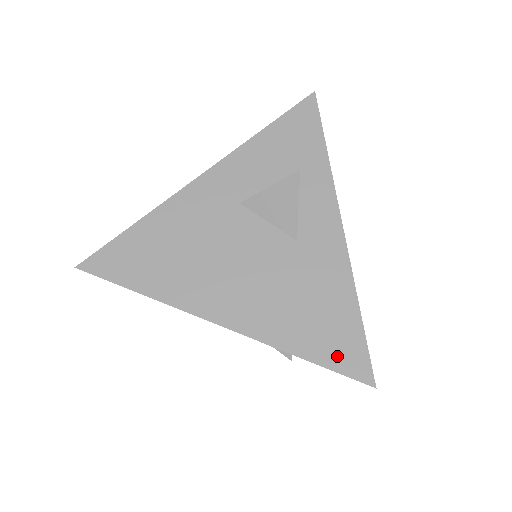
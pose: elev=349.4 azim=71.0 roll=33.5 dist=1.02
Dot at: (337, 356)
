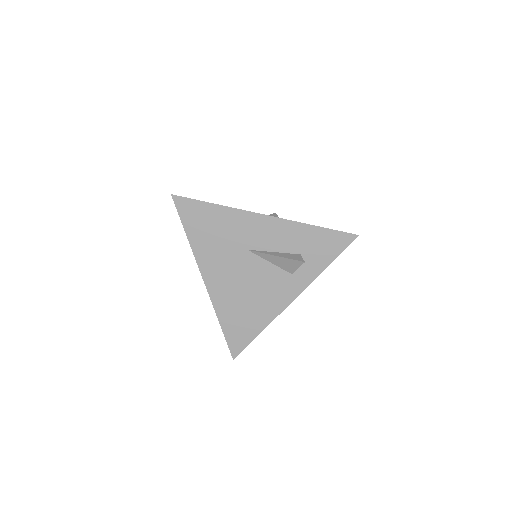
Dot at: occluded
